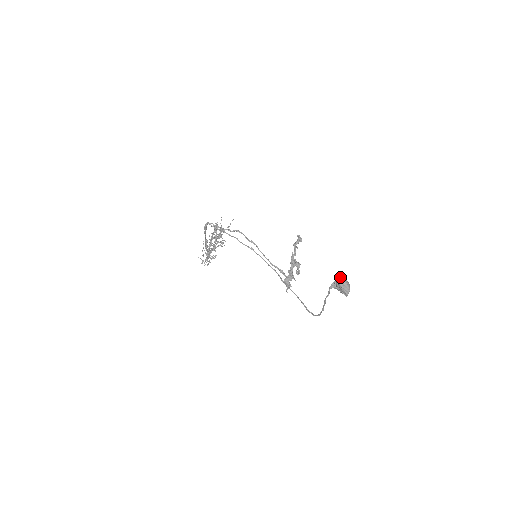
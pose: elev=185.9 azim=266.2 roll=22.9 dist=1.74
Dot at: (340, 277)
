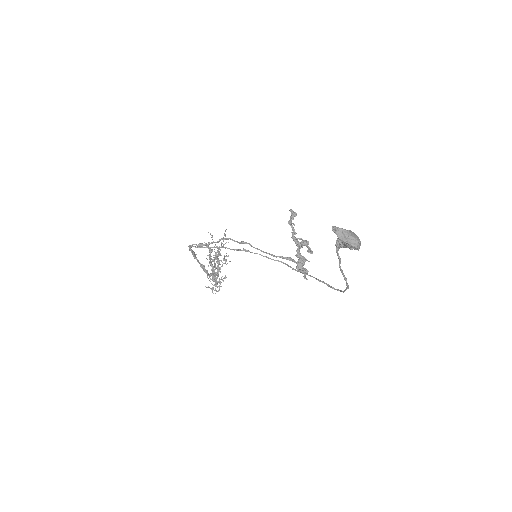
Dot at: (337, 230)
